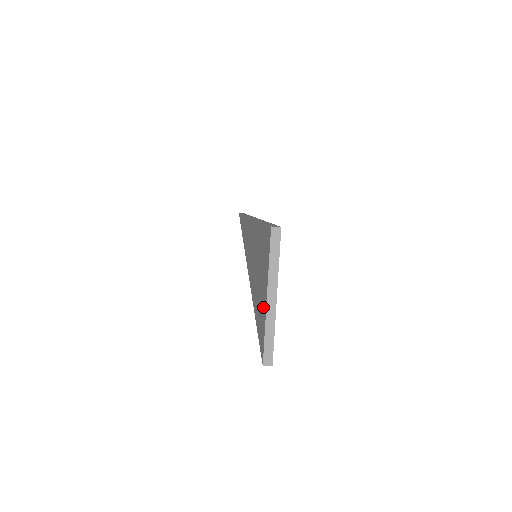
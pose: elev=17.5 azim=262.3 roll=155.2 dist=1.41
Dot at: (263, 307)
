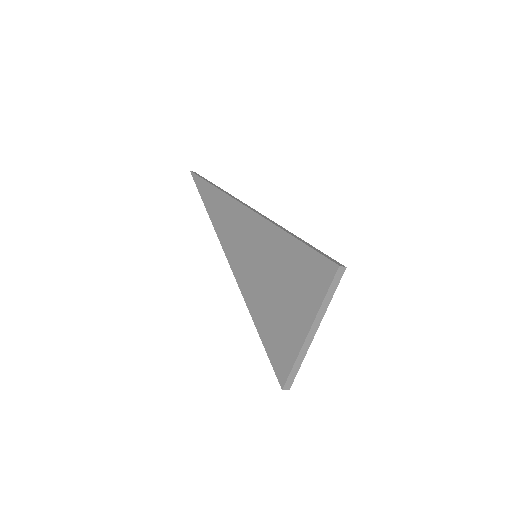
Dot at: (294, 333)
